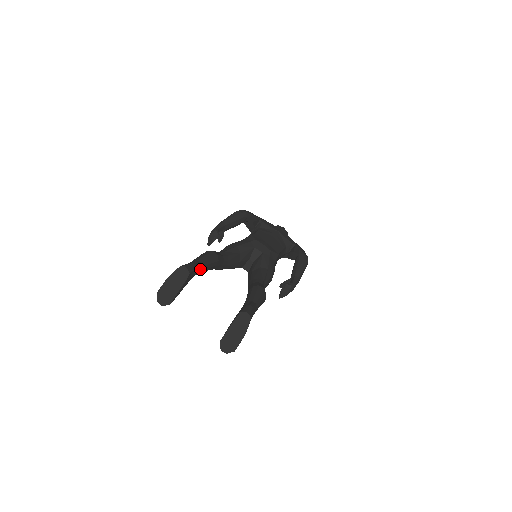
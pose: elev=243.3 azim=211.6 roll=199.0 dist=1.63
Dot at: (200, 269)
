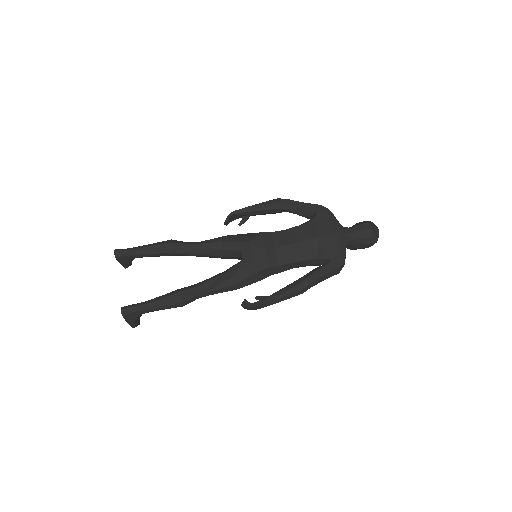
Dot at: (140, 255)
